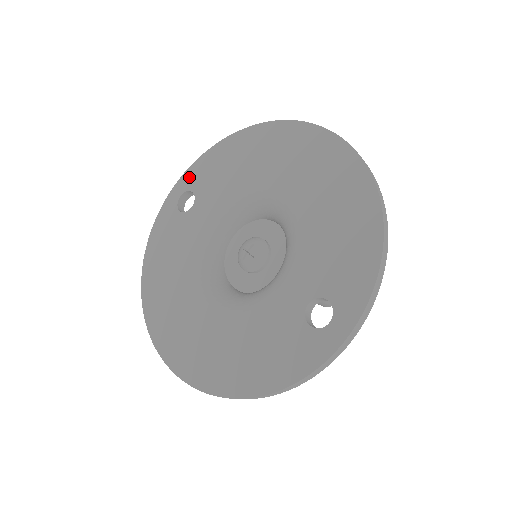
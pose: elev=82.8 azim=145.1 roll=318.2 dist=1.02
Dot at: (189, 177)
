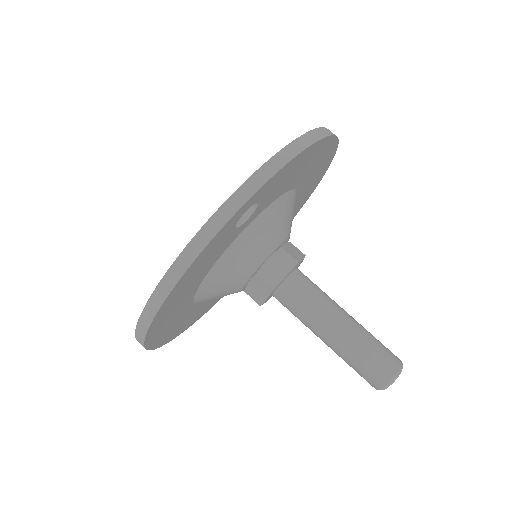
Dot at: occluded
